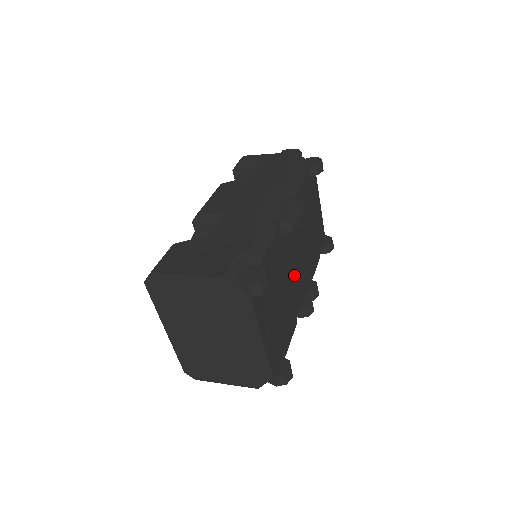
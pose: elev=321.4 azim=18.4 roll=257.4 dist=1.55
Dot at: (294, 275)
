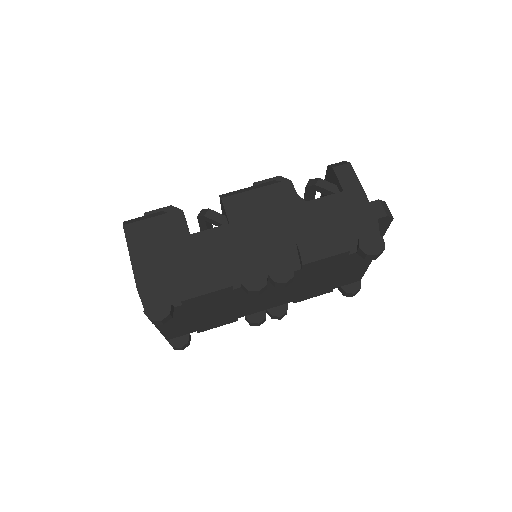
Dot at: (252, 303)
